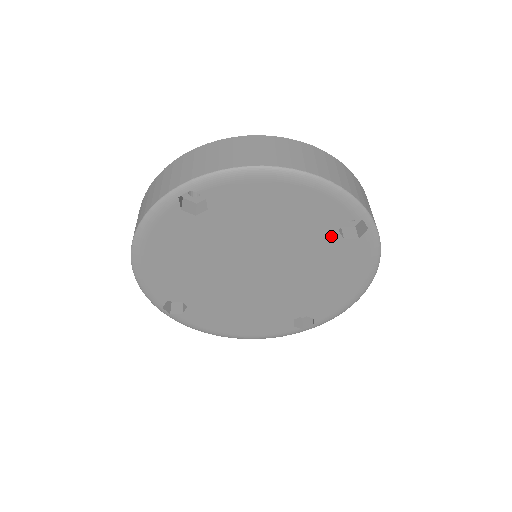
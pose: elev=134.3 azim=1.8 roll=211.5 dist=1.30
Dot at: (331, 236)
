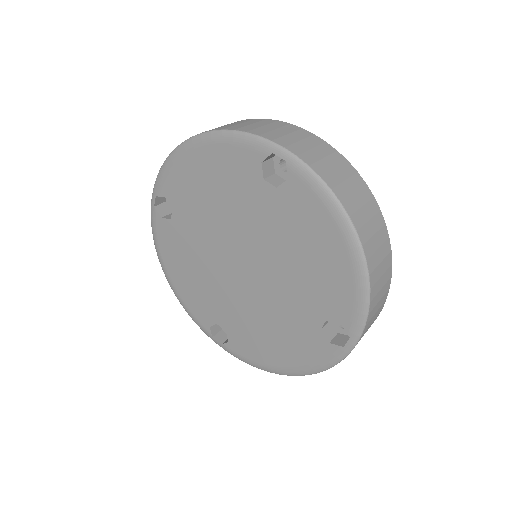
Dot at: (317, 316)
